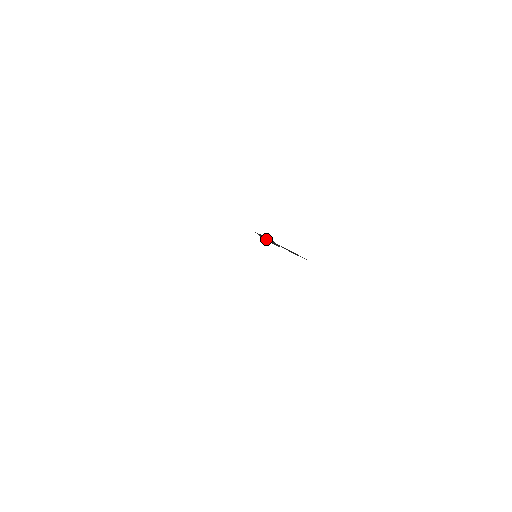
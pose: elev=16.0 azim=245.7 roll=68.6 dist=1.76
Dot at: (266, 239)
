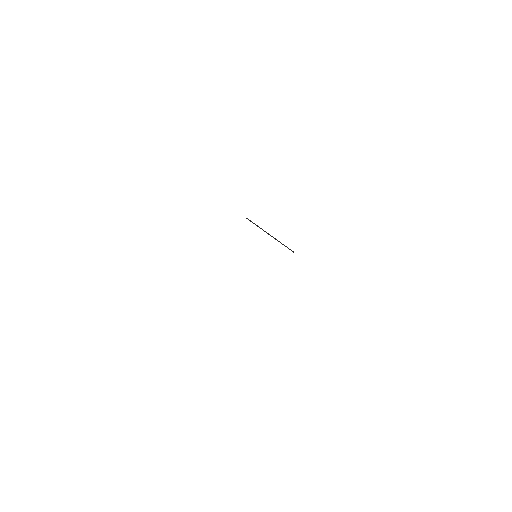
Dot at: (263, 230)
